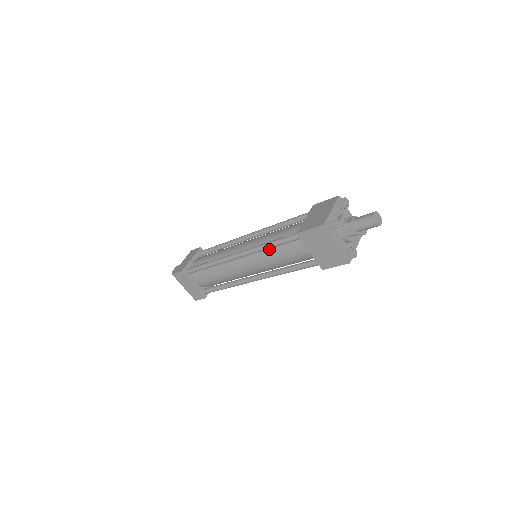
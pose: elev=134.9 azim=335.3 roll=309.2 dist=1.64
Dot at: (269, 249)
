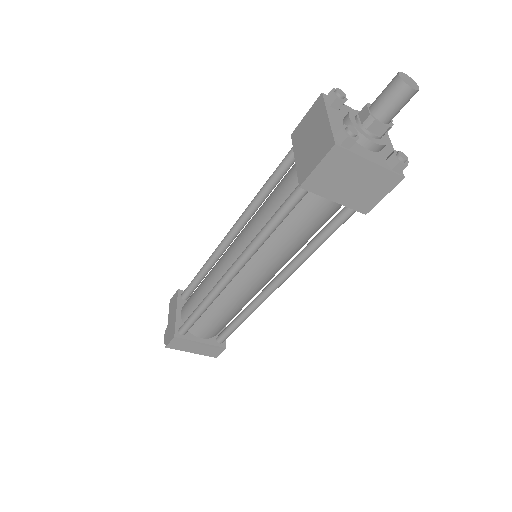
Dot at: (270, 236)
